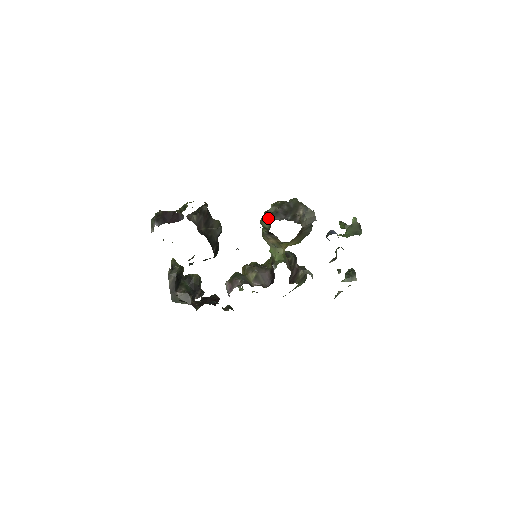
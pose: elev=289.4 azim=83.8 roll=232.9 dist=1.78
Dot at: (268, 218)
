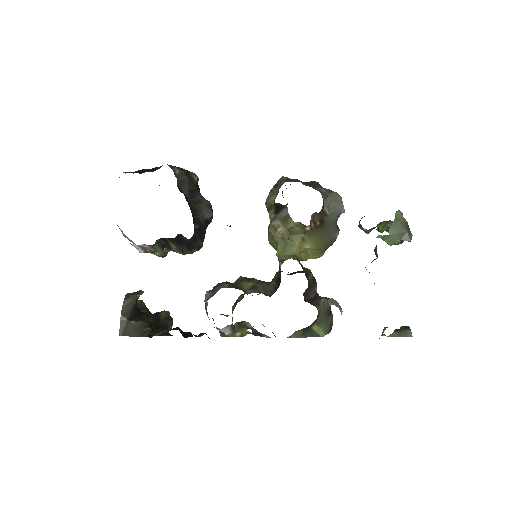
Dot at: (276, 187)
